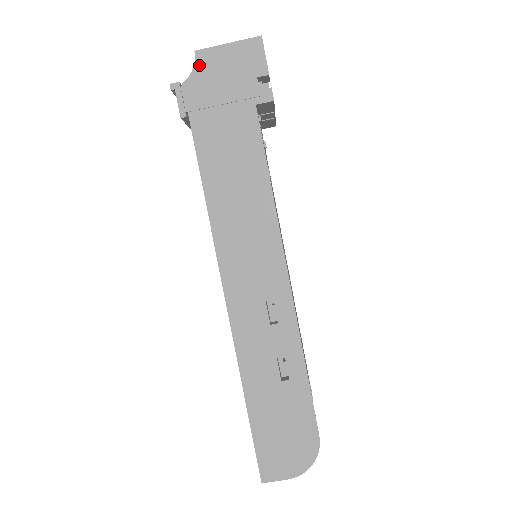
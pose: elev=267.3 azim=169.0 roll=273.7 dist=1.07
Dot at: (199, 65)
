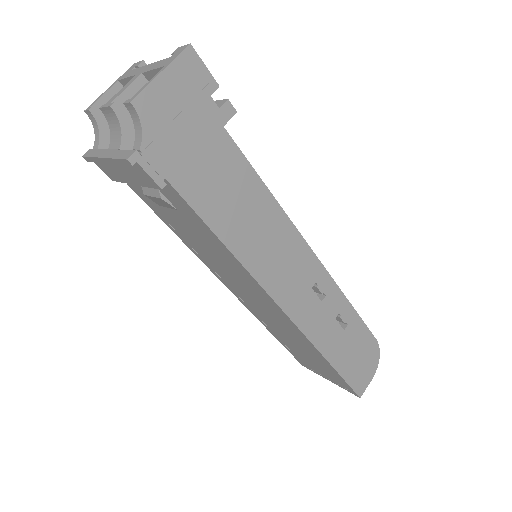
Dot at: (145, 117)
